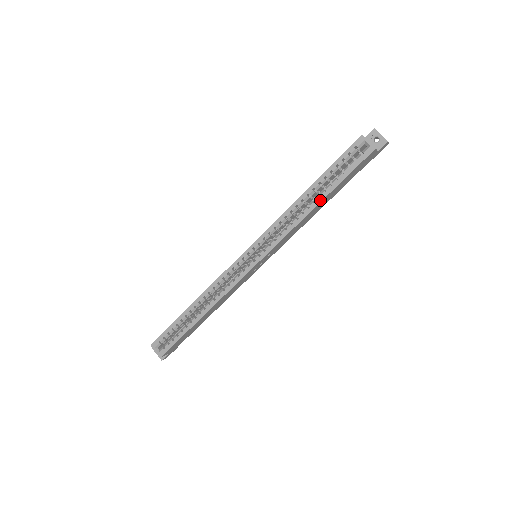
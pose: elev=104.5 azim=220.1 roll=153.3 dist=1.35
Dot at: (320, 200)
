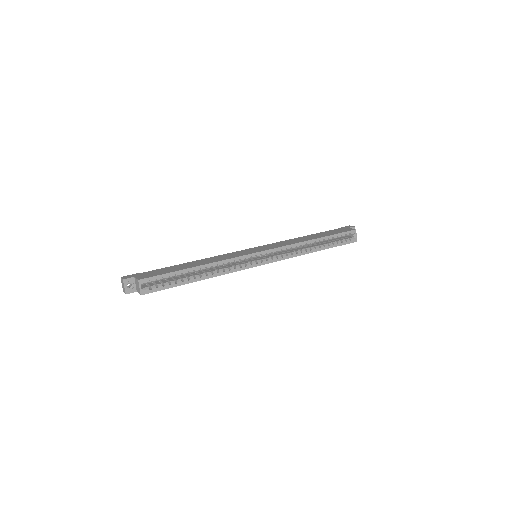
Dot at: (319, 250)
